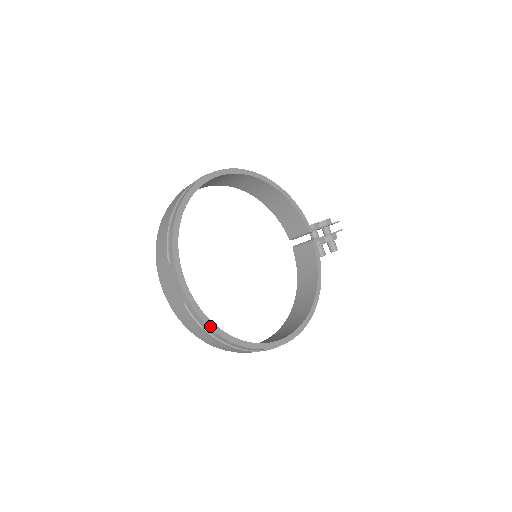
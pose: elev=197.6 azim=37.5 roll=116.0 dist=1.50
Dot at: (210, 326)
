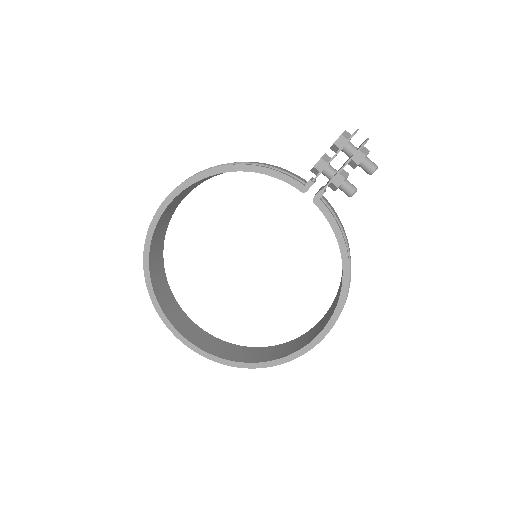
Dot at: (226, 364)
